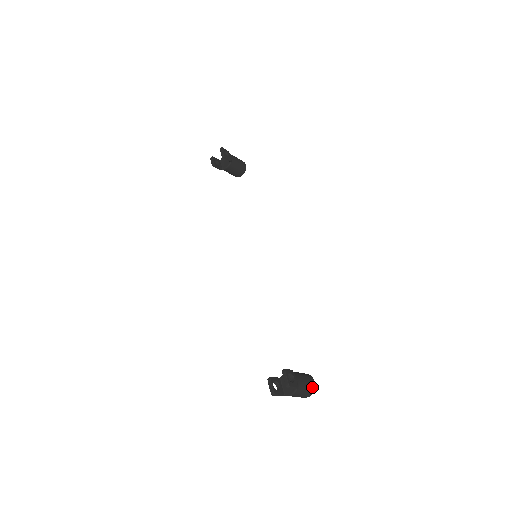
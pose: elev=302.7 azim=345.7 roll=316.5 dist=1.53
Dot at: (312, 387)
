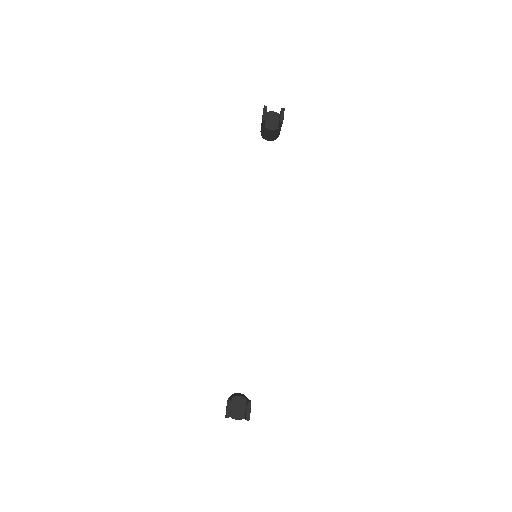
Dot at: occluded
